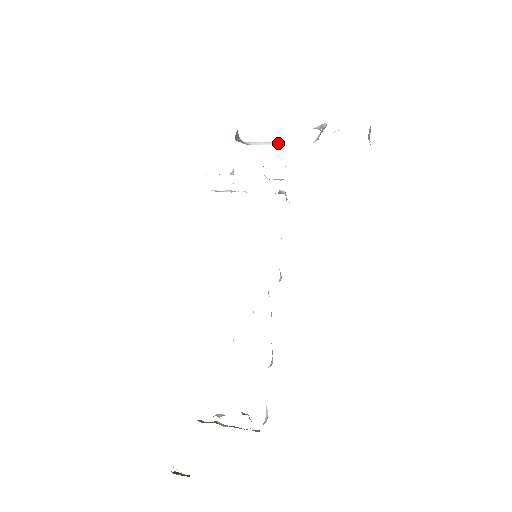
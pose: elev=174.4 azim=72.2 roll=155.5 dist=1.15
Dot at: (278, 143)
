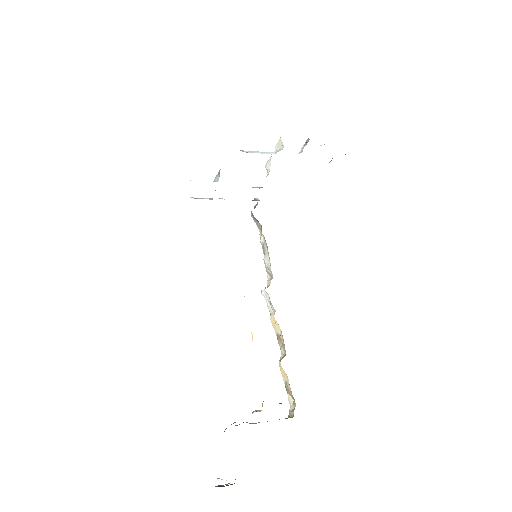
Dot at: (270, 153)
